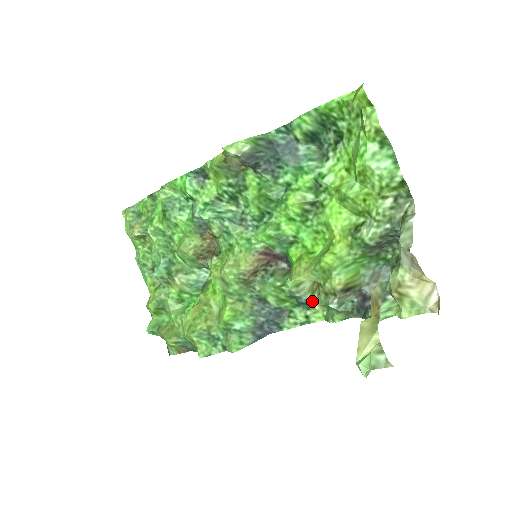
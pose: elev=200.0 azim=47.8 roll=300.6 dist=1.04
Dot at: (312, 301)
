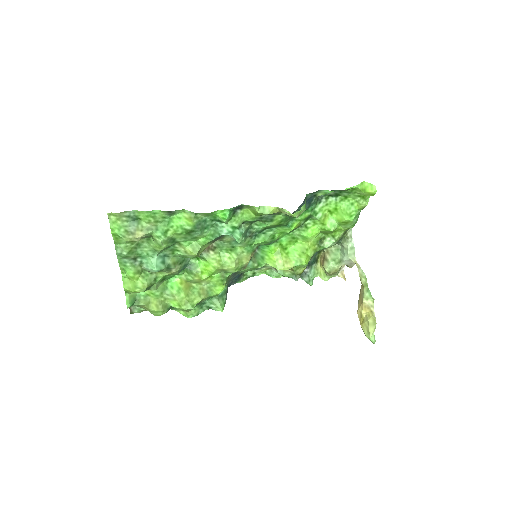
Dot at: (264, 267)
